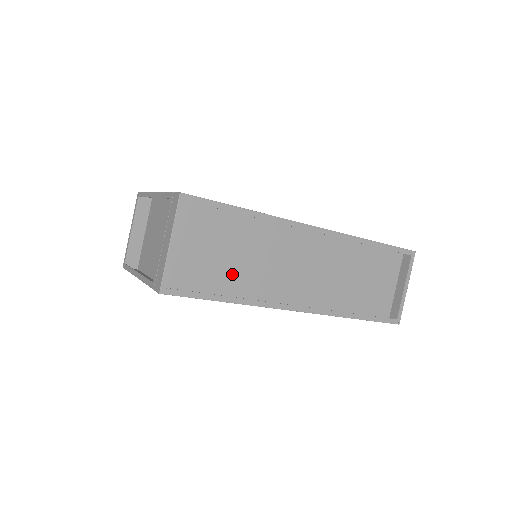
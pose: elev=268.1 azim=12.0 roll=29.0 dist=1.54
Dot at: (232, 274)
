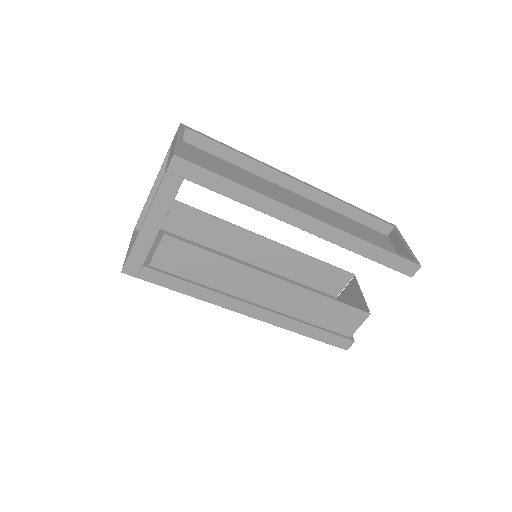
Dot at: occluded
